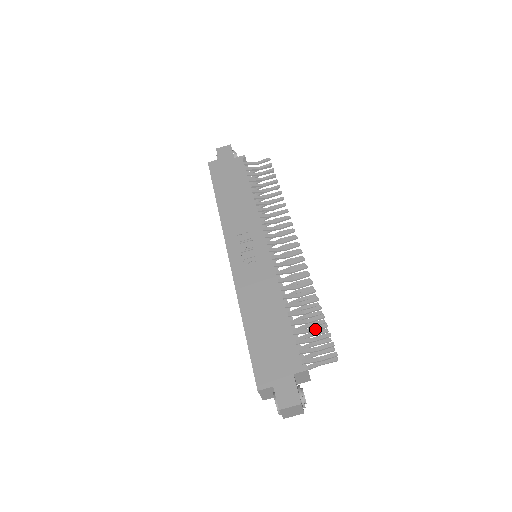
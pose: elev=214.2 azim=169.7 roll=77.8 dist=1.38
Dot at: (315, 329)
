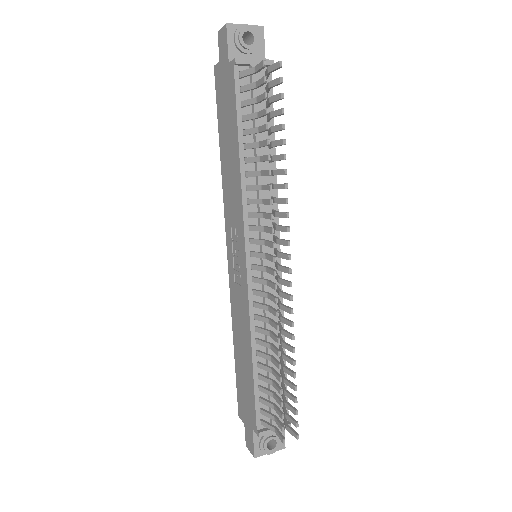
Dot at: (275, 399)
